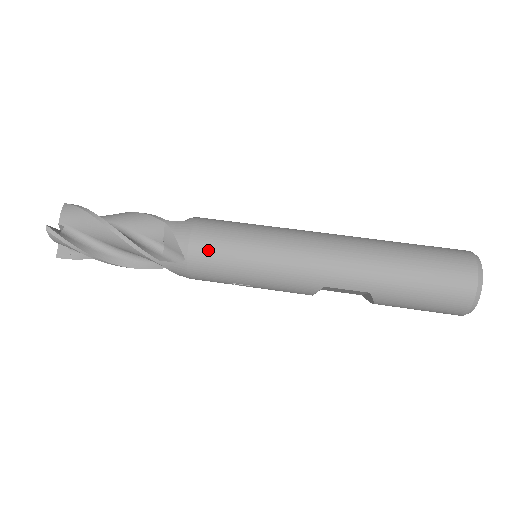
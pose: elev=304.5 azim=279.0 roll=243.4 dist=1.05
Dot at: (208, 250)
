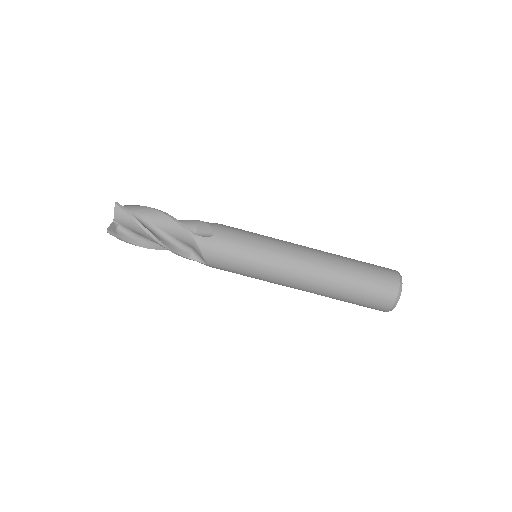
Dot at: (223, 263)
